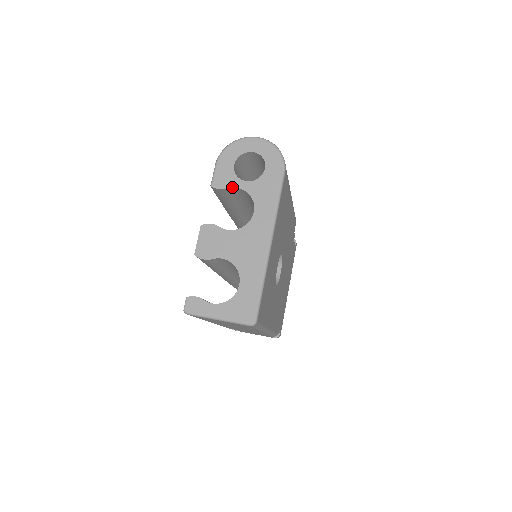
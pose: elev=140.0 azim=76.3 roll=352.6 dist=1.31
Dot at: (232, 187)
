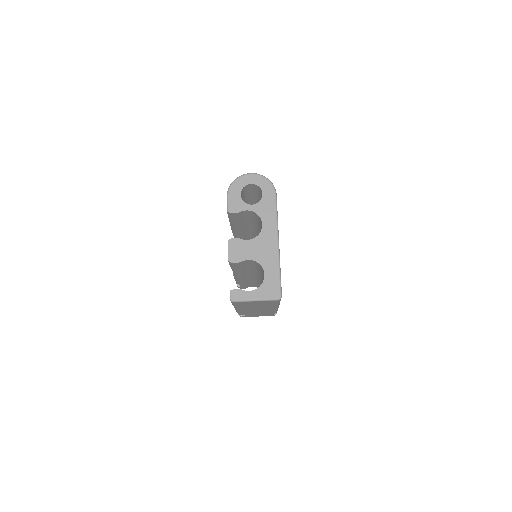
Dot at: (243, 210)
